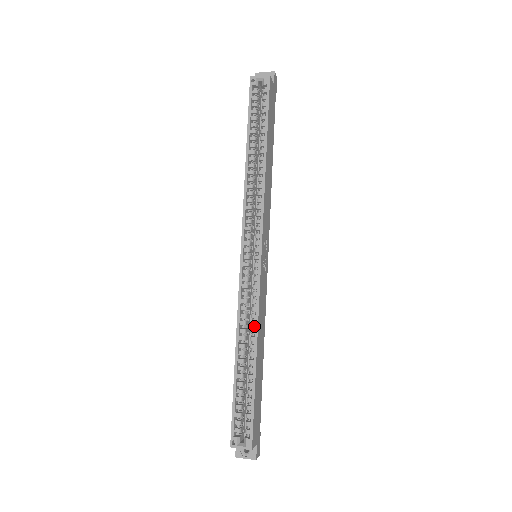
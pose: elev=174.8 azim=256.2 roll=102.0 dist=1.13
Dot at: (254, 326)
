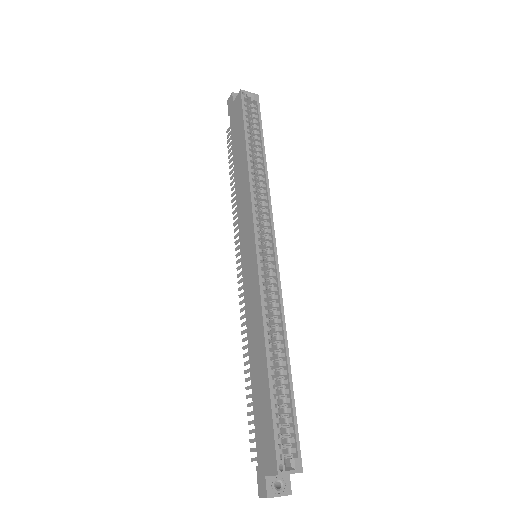
Dot at: (278, 324)
